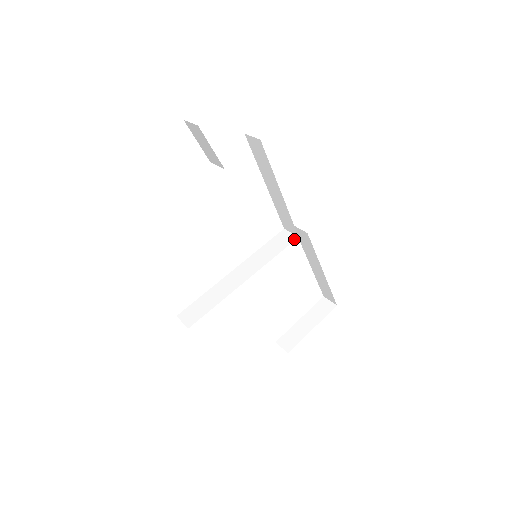
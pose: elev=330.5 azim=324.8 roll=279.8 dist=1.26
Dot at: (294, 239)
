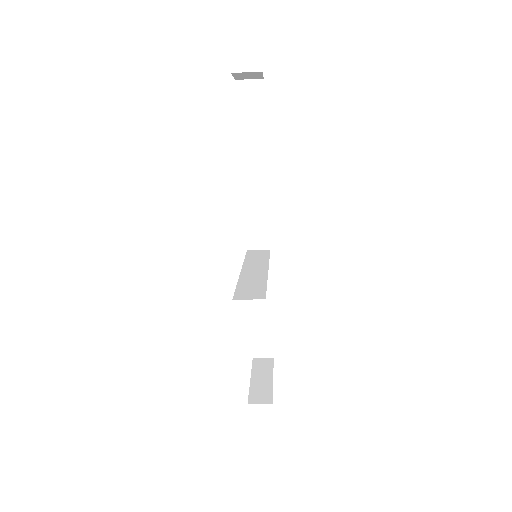
Dot at: (268, 250)
